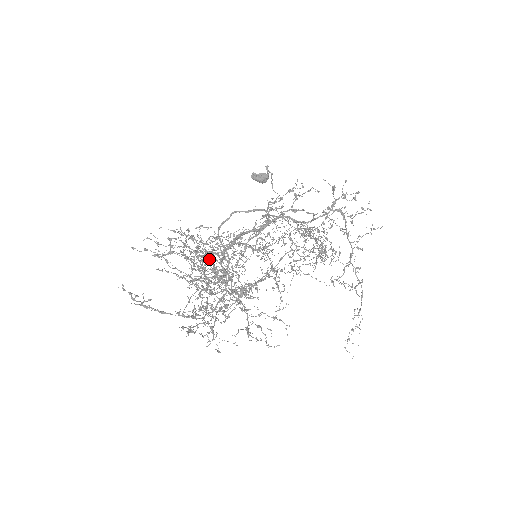
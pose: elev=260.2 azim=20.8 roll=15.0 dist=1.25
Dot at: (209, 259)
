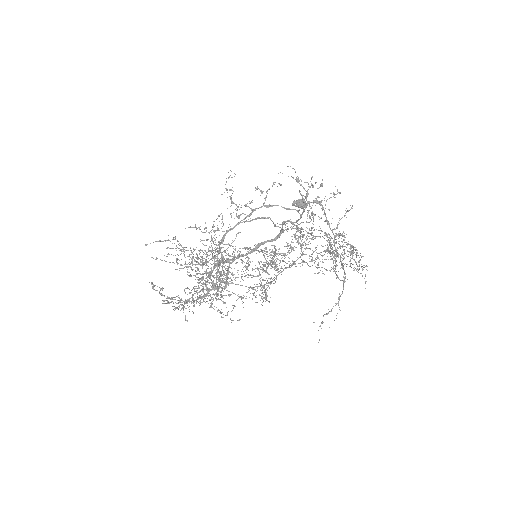
Dot at: occluded
